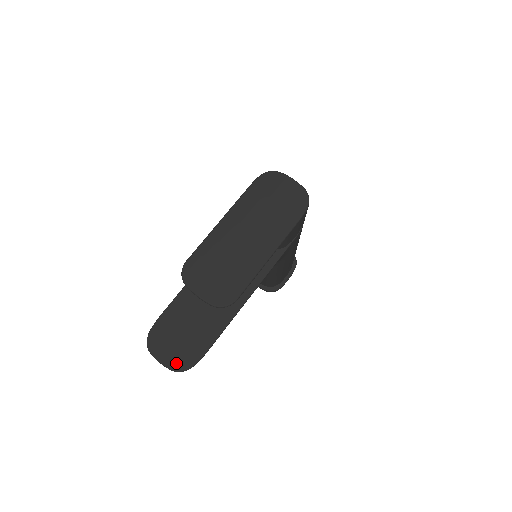
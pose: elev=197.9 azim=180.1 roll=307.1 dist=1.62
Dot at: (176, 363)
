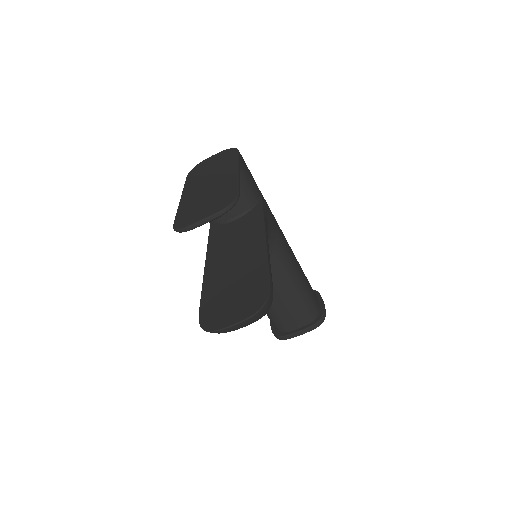
Dot at: (249, 309)
